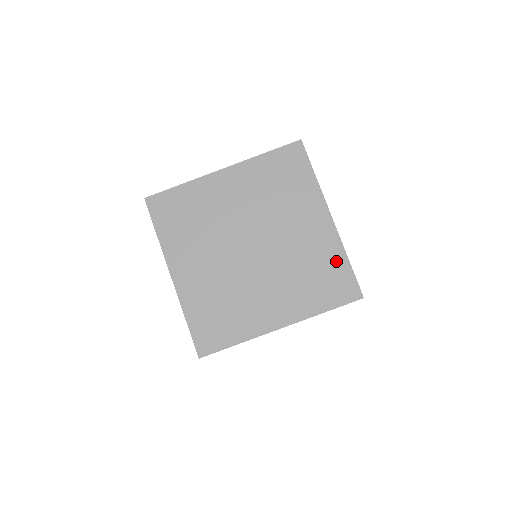
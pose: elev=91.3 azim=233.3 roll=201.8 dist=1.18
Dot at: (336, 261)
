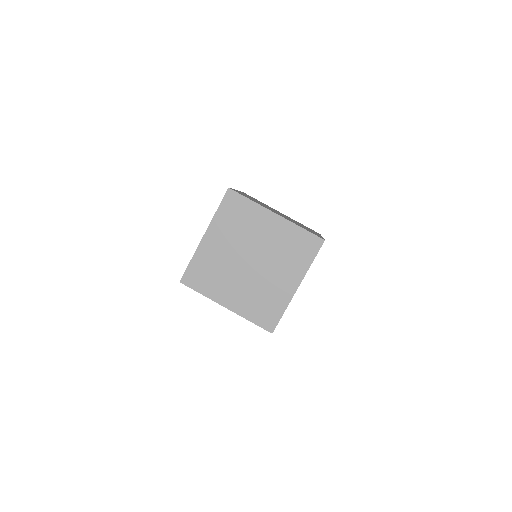
Dot at: (278, 307)
